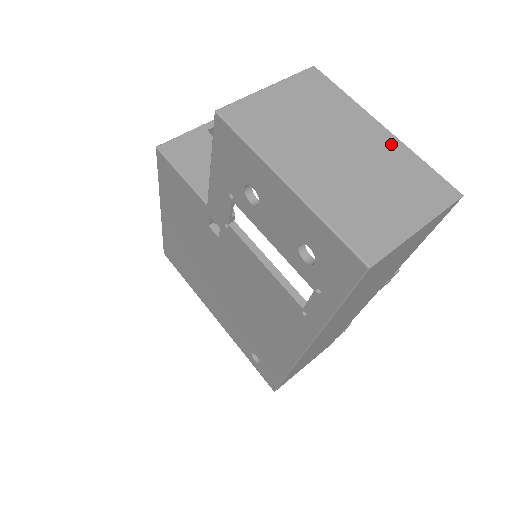
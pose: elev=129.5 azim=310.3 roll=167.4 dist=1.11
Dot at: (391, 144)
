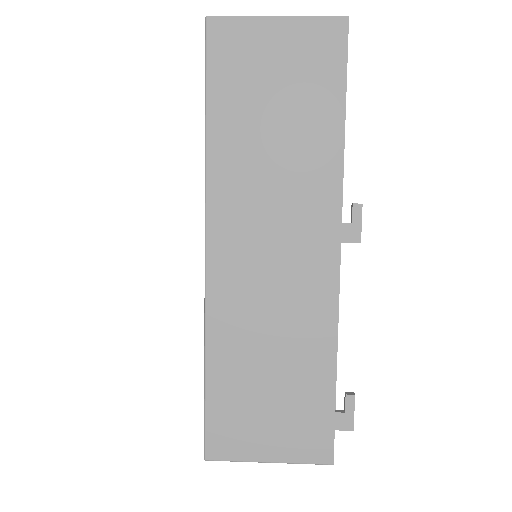
Dot at: occluded
